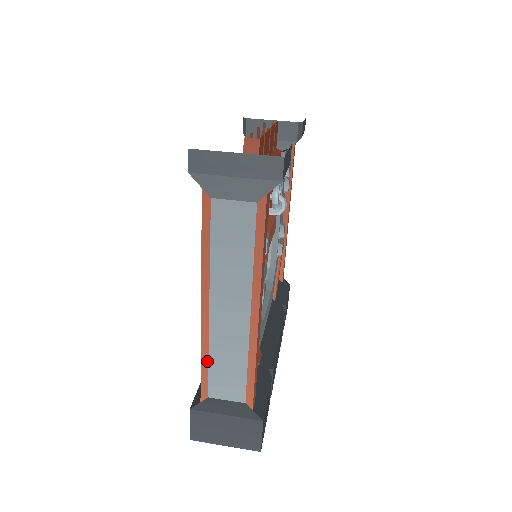
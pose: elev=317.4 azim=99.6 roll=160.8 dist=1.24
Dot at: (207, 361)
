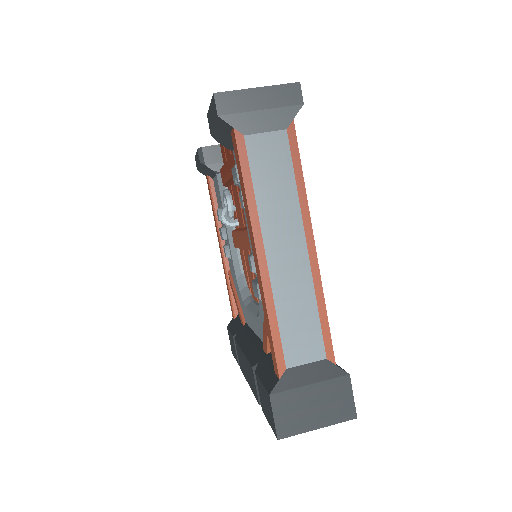
Dot at: (276, 321)
